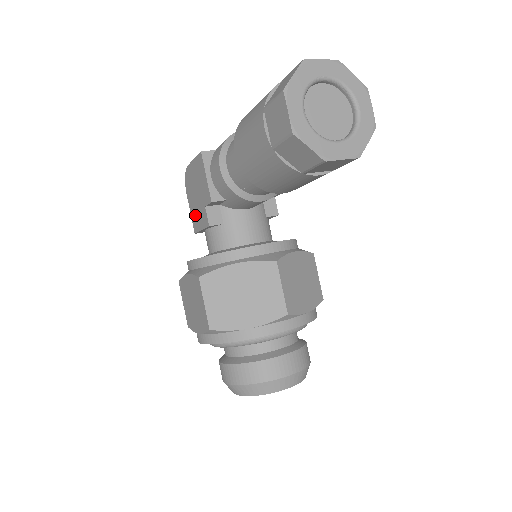
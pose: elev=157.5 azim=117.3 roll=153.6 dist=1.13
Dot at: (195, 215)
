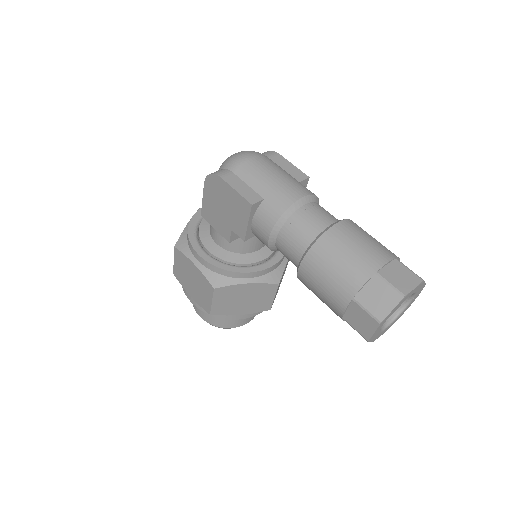
Dot at: (210, 211)
